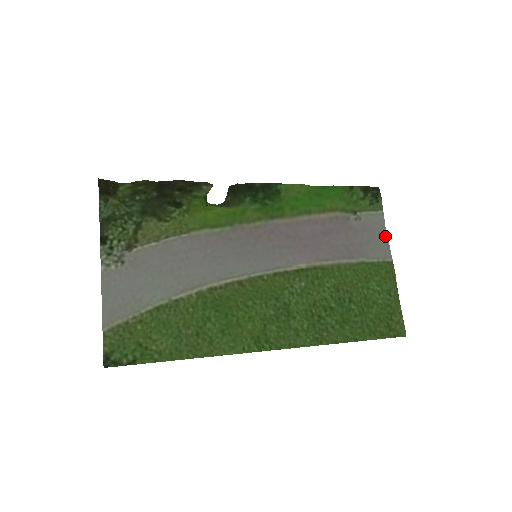
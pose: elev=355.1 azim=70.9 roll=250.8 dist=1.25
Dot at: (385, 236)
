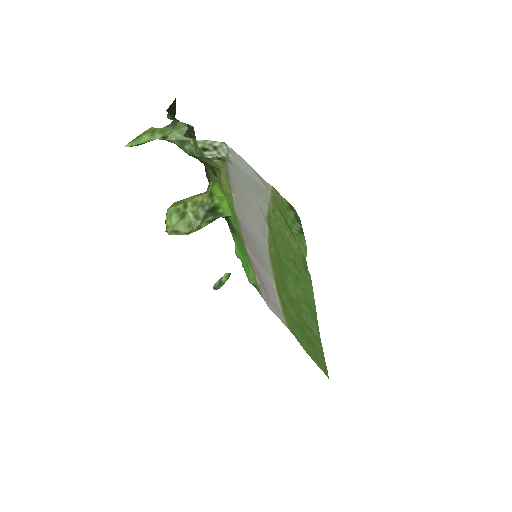
Dot at: (274, 312)
